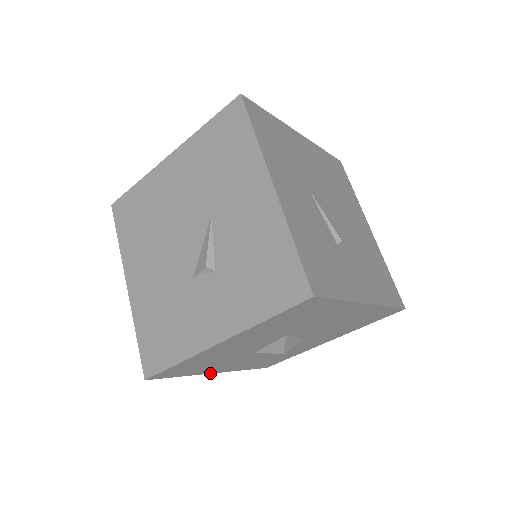
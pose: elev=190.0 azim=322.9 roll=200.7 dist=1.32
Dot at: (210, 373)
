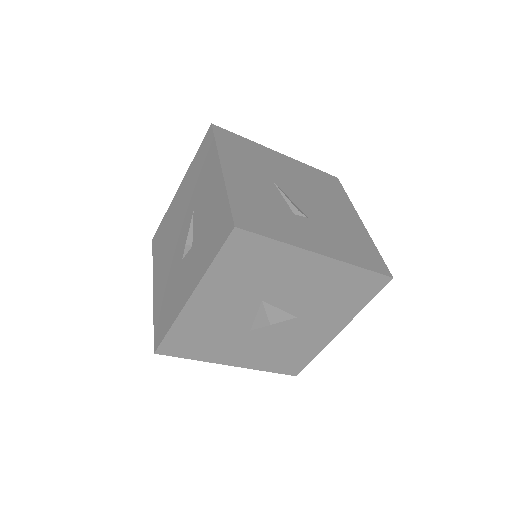
Dot at: (225, 364)
